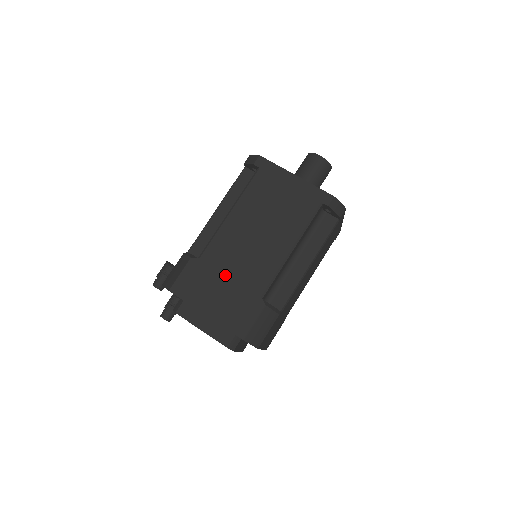
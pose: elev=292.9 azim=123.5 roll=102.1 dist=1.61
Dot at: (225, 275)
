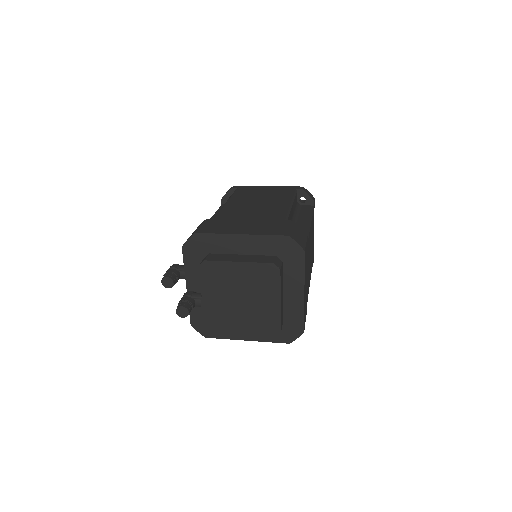
Dot at: (245, 219)
